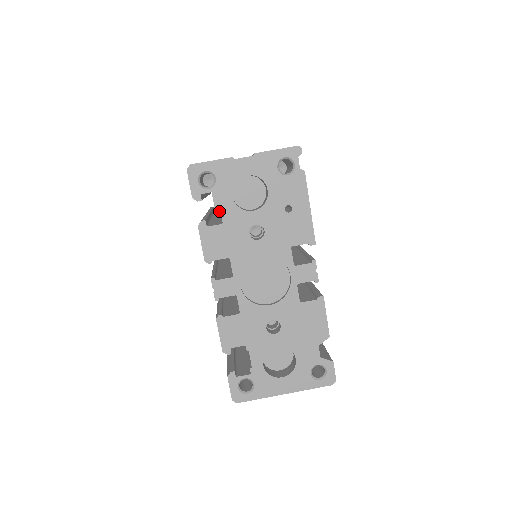
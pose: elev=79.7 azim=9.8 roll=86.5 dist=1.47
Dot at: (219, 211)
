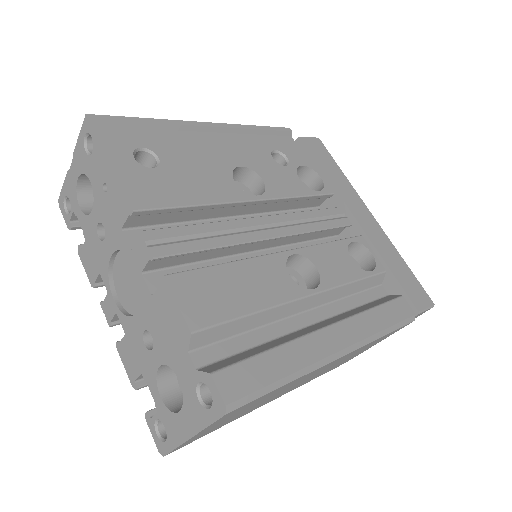
Dot at: occluded
